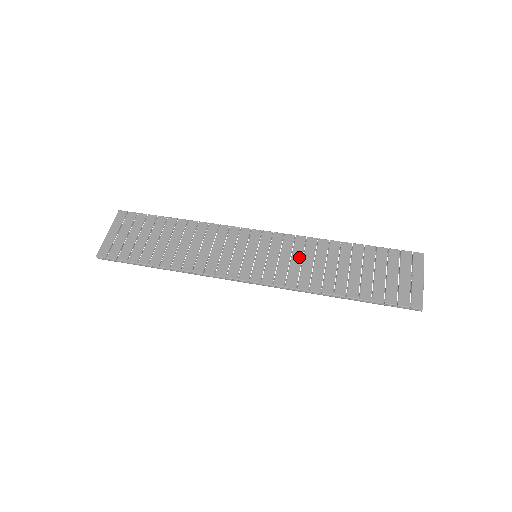
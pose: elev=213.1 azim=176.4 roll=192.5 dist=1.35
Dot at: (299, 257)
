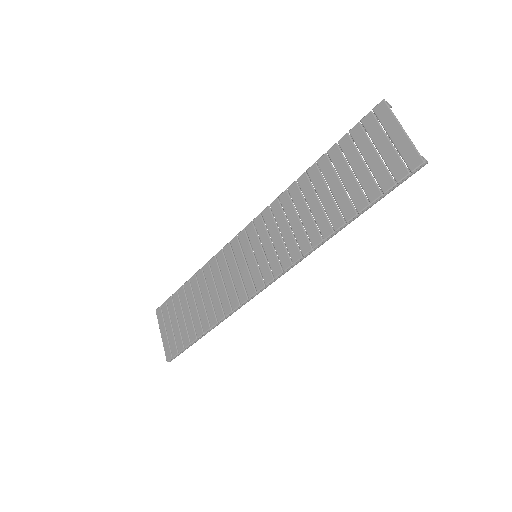
Dot at: (284, 223)
